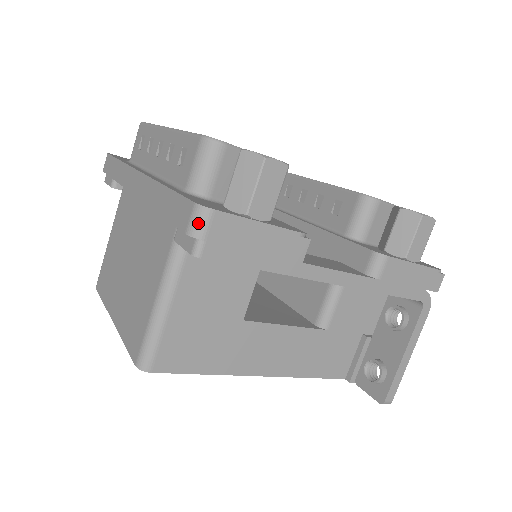
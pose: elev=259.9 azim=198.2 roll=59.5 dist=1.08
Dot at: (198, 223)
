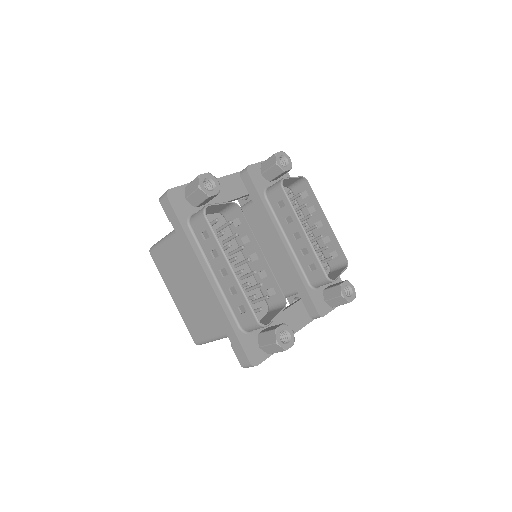
Dot at: occluded
